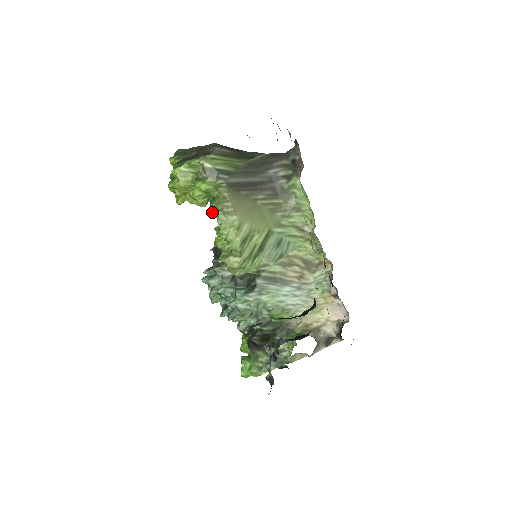
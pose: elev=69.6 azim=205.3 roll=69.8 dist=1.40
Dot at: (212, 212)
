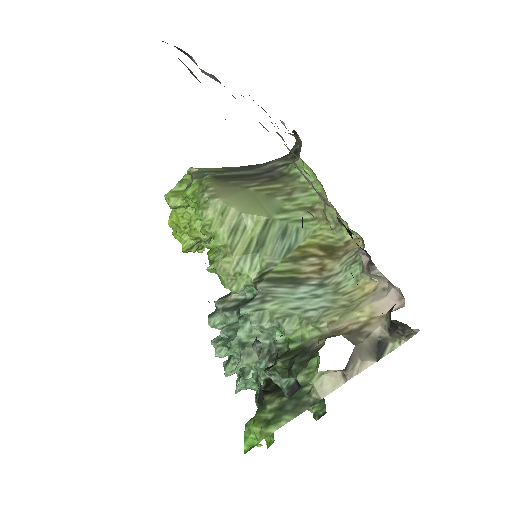
Dot at: (197, 211)
